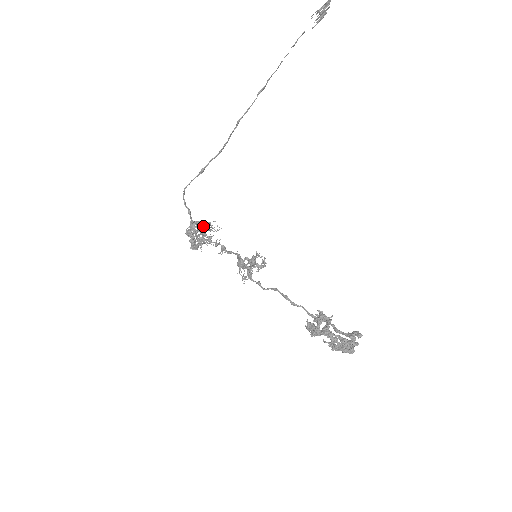
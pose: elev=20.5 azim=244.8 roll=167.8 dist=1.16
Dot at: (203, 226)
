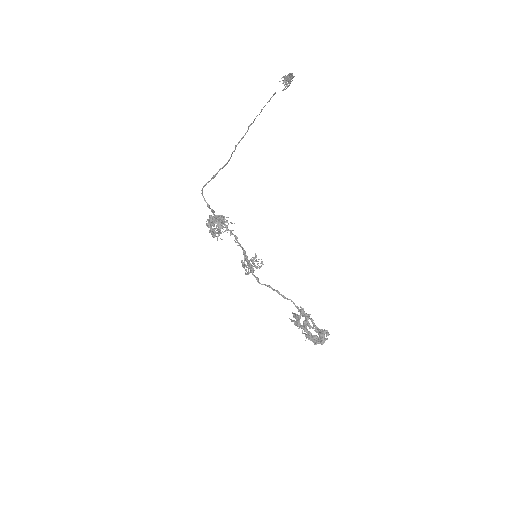
Dot at: (217, 223)
